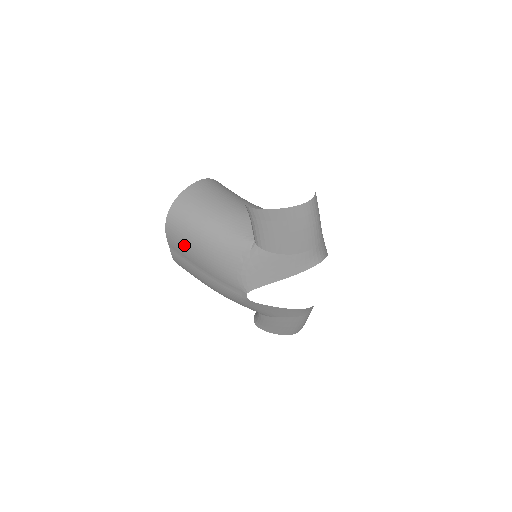
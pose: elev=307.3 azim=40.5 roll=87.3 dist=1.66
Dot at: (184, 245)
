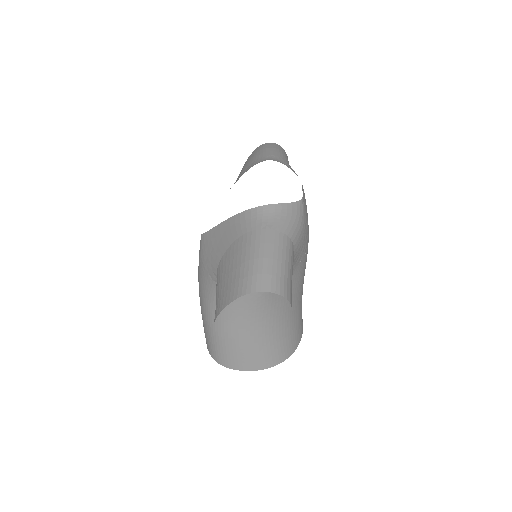
Dot at: occluded
